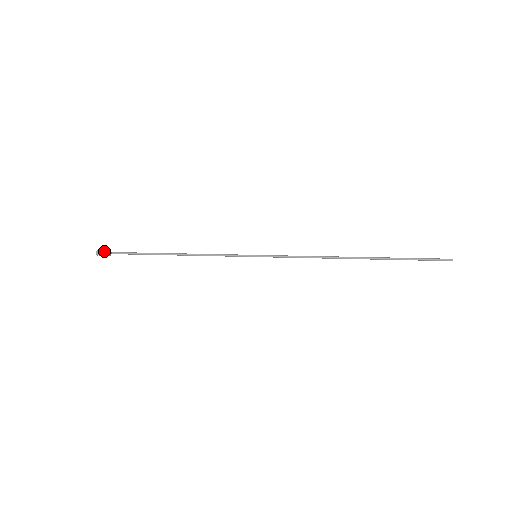
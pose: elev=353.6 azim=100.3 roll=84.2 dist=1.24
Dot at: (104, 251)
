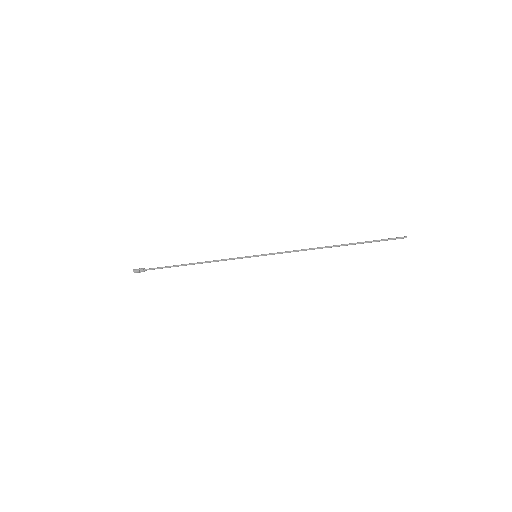
Dot at: (139, 269)
